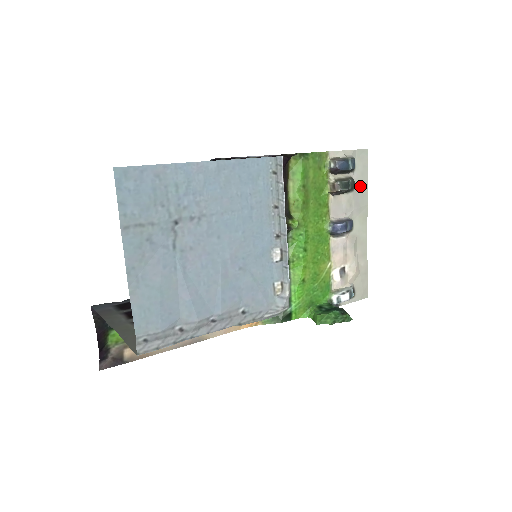
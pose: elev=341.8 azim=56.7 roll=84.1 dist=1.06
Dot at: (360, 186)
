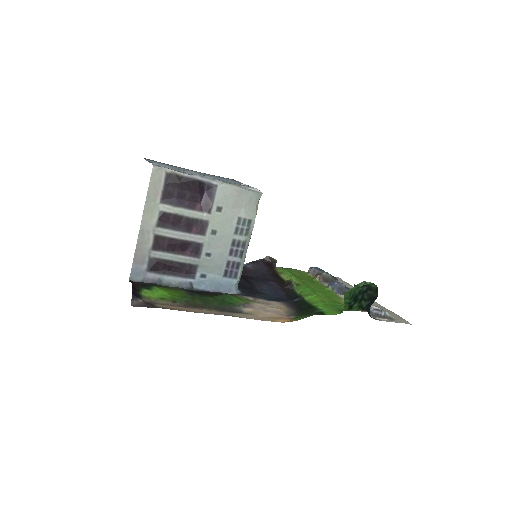
Dot at: occluded
